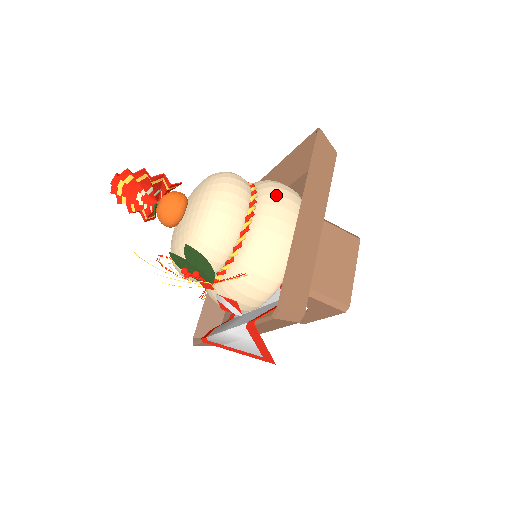
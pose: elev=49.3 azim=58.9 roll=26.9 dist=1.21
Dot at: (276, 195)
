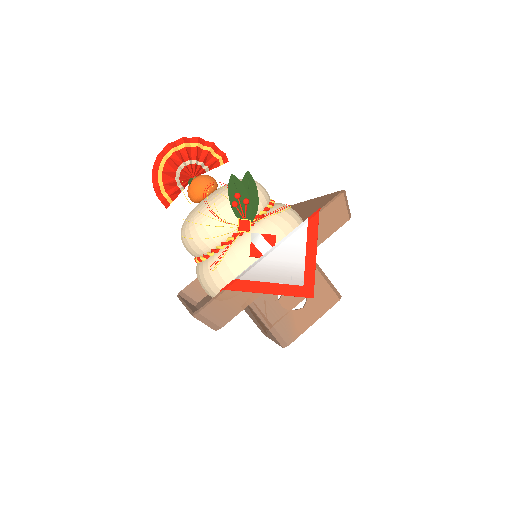
Dot at: occluded
